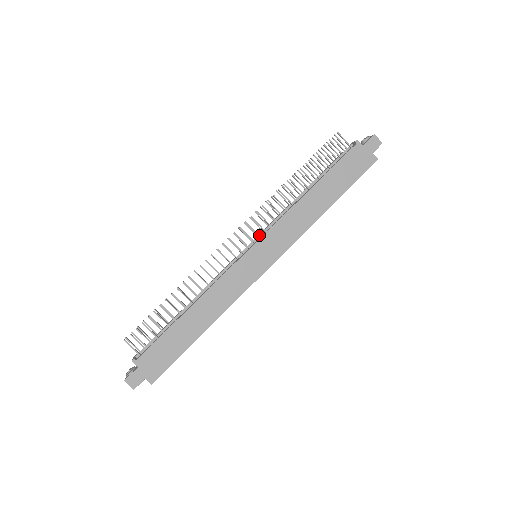
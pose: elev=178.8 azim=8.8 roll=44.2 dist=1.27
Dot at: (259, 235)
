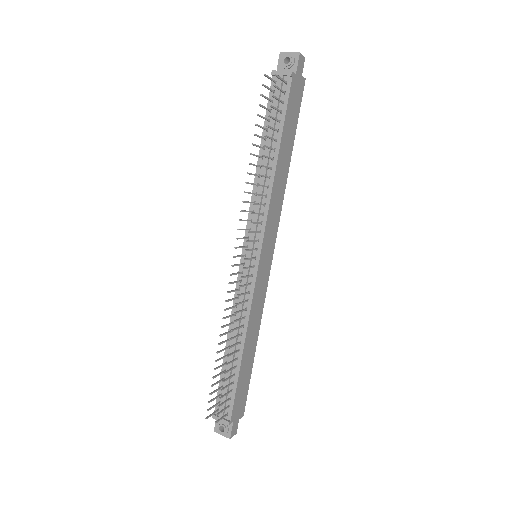
Dot at: (254, 238)
